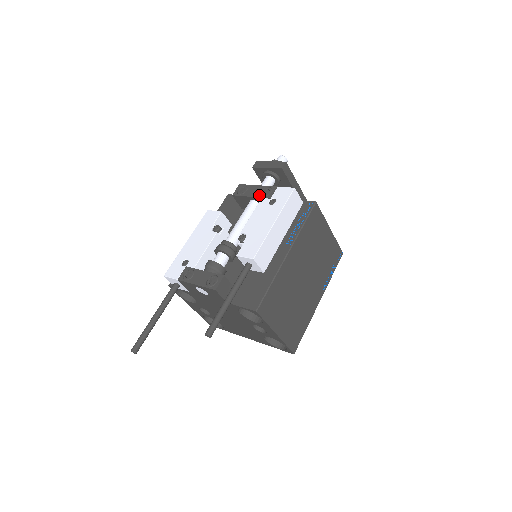
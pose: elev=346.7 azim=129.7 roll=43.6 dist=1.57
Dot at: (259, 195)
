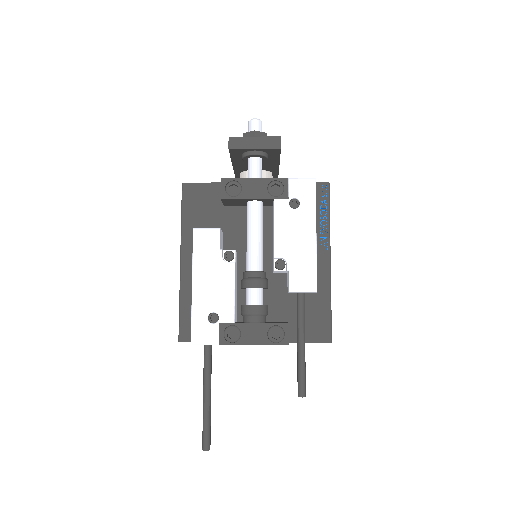
Dot at: (267, 195)
